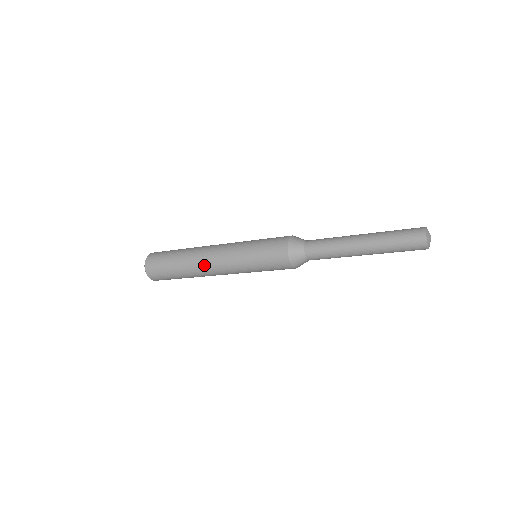
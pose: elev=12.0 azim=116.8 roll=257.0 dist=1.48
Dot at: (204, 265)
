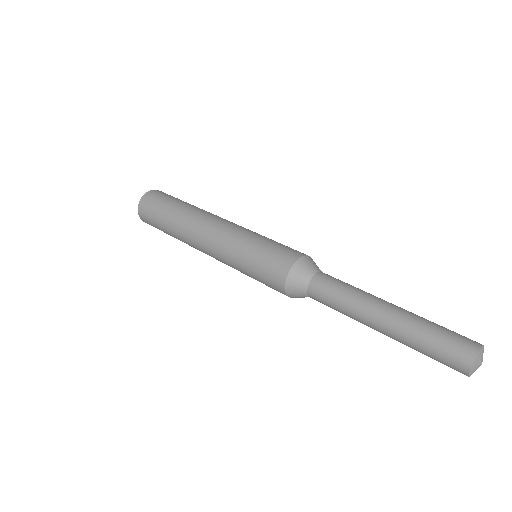
Dot at: occluded
